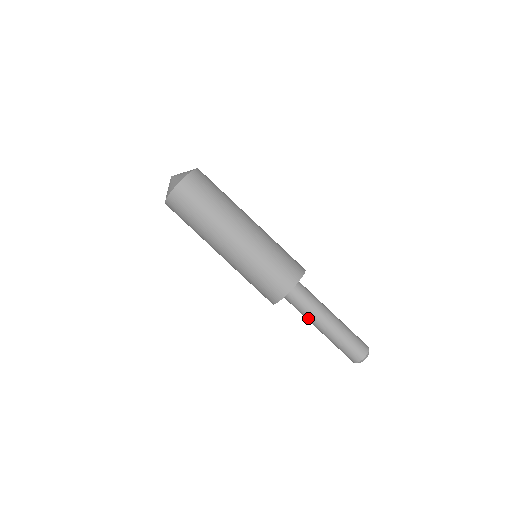
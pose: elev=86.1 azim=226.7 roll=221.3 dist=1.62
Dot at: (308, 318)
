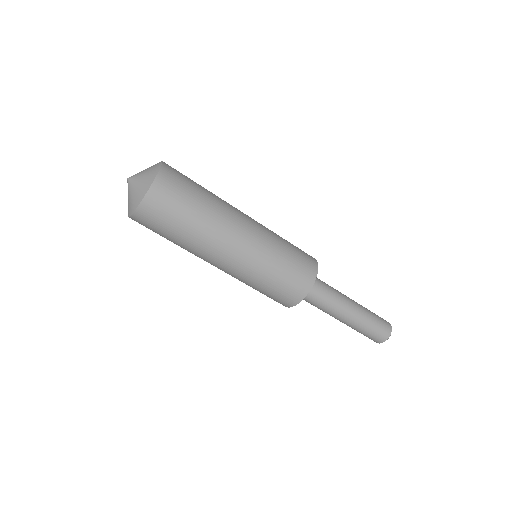
Dot at: occluded
